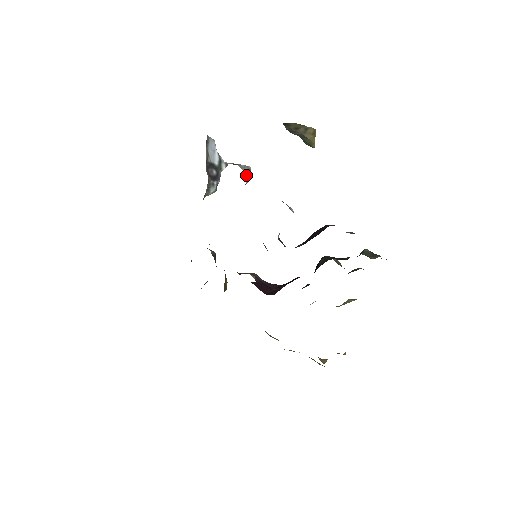
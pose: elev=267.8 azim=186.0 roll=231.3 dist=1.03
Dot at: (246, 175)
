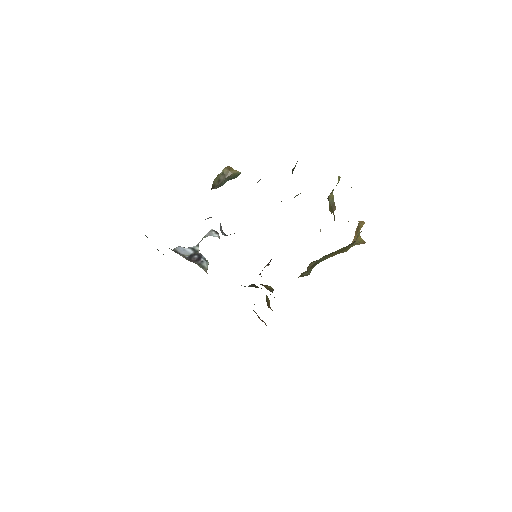
Dot at: (214, 235)
